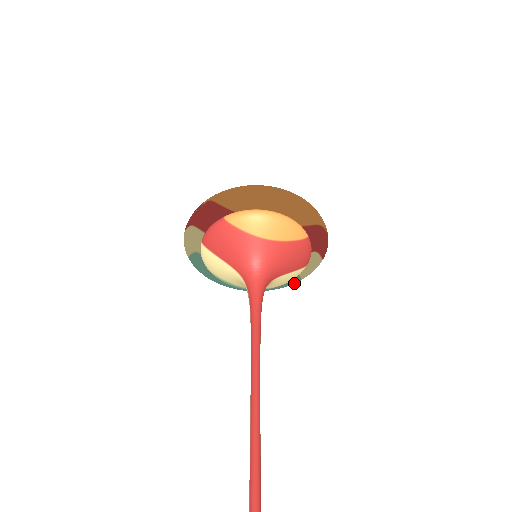
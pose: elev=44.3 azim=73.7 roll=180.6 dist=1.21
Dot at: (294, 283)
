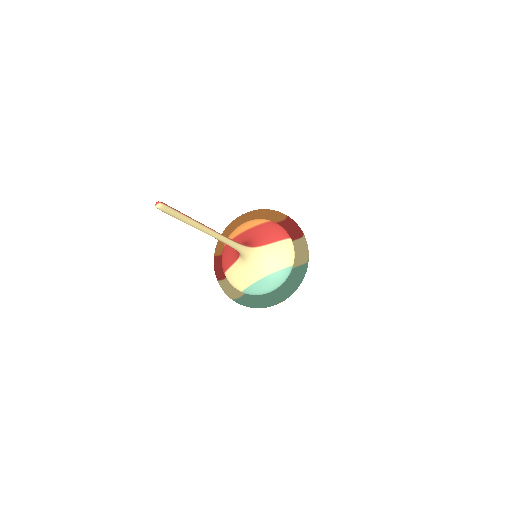
Dot at: (307, 267)
